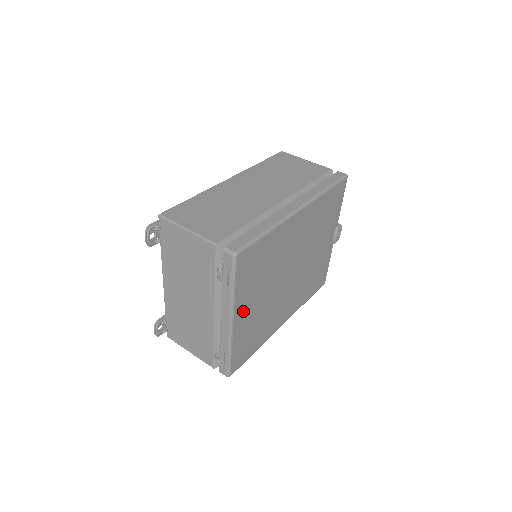
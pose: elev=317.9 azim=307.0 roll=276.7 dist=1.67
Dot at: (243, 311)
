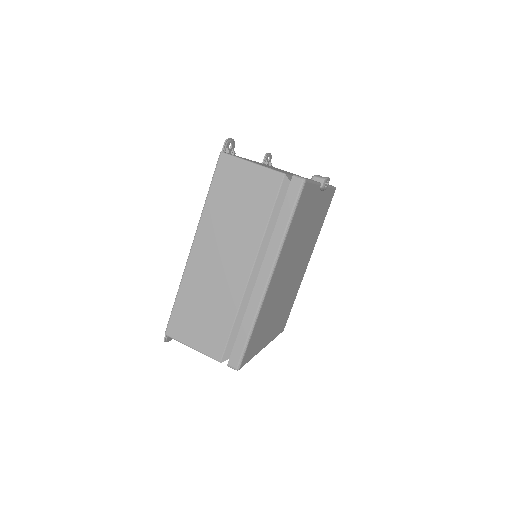
Dot at: (267, 337)
